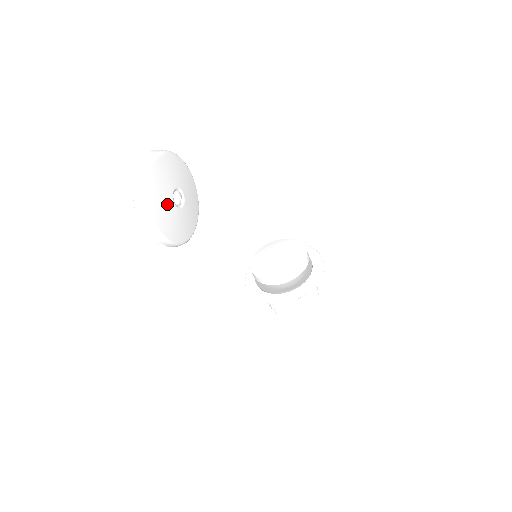
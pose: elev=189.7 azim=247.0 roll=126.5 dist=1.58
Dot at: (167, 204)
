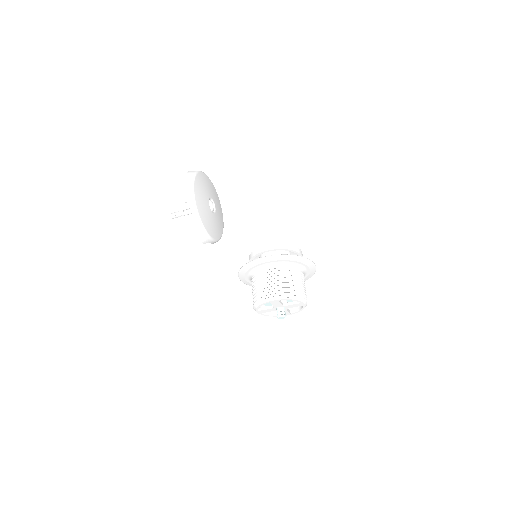
Dot at: (205, 193)
